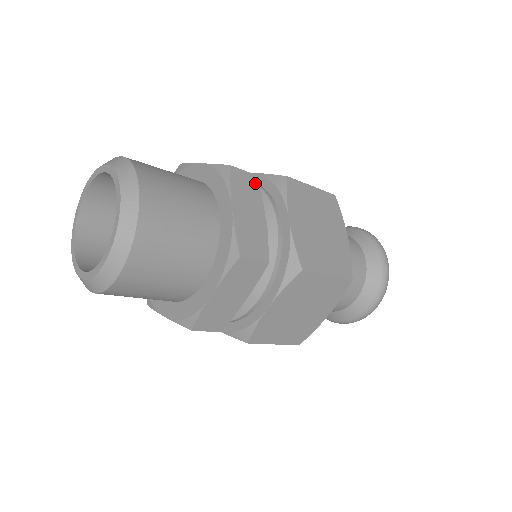
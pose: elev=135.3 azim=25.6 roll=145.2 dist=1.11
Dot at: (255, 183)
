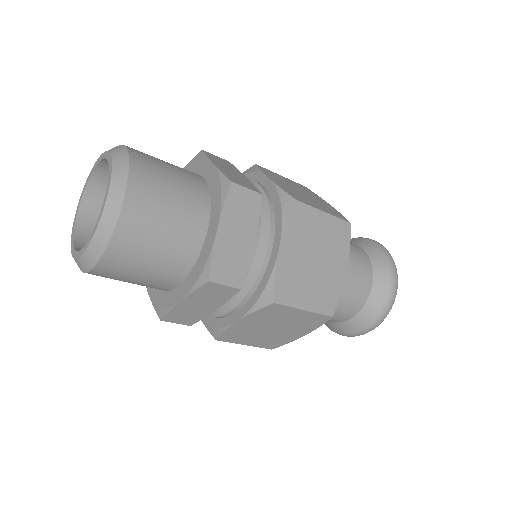
Dot at: (256, 203)
